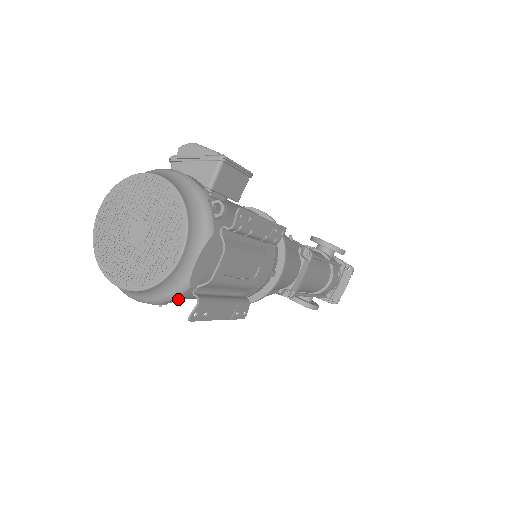
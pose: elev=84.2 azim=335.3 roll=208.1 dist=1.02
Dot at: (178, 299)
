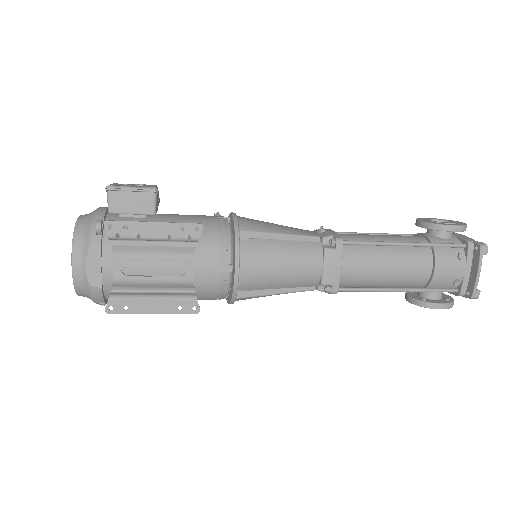
Dot at: (102, 298)
